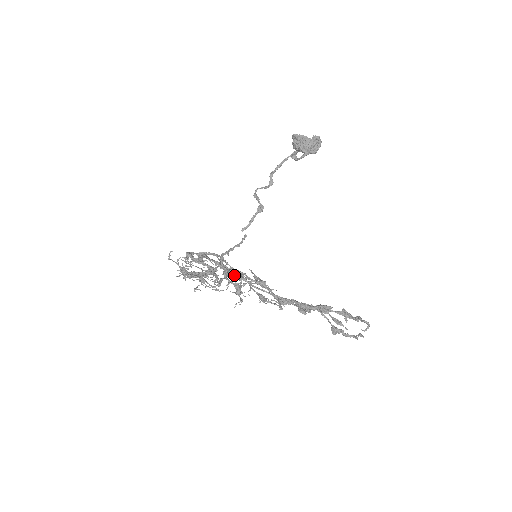
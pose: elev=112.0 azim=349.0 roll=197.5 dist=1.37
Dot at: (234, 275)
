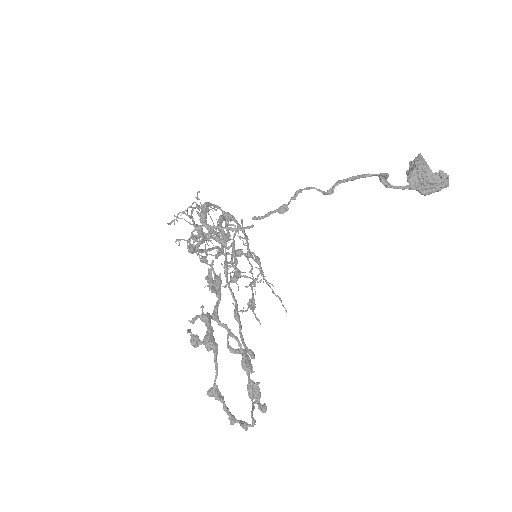
Dot at: (225, 257)
